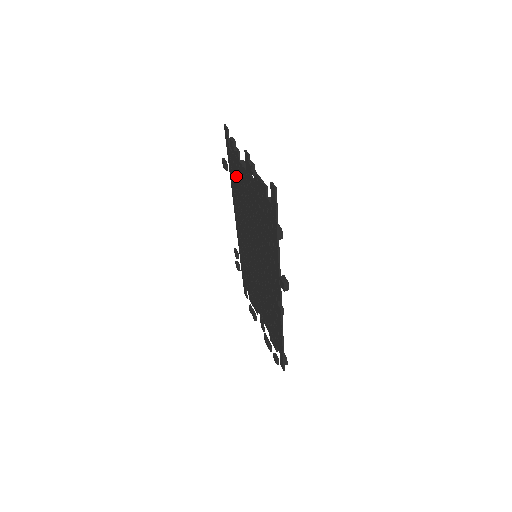
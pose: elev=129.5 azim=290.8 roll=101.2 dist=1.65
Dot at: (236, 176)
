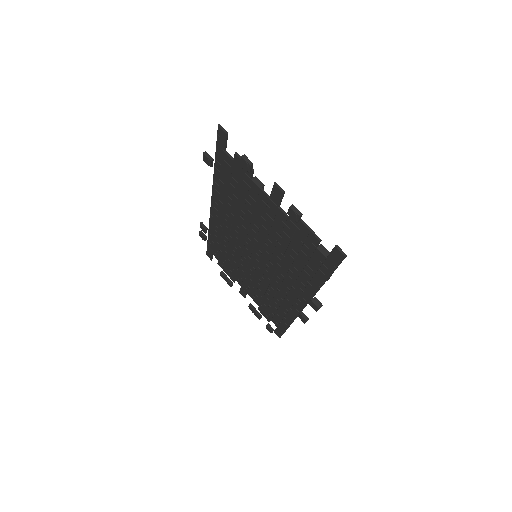
Dot at: (234, 183)
